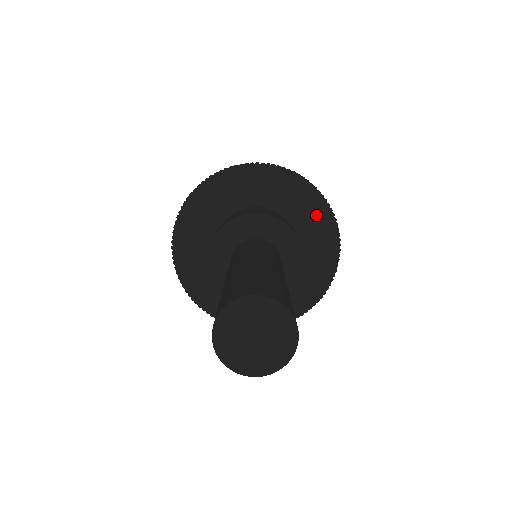
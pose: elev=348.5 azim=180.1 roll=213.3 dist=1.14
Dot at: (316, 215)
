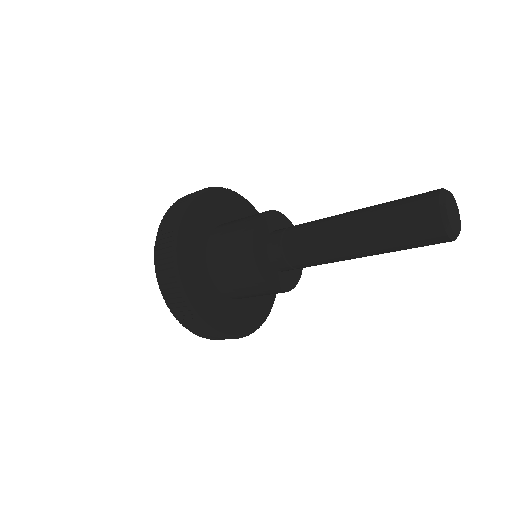
Dot at: occluded
